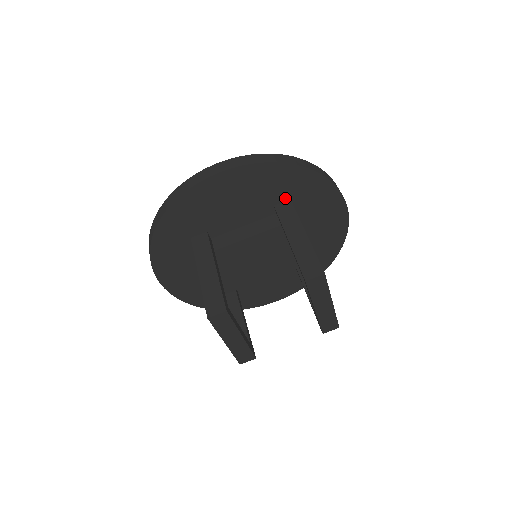
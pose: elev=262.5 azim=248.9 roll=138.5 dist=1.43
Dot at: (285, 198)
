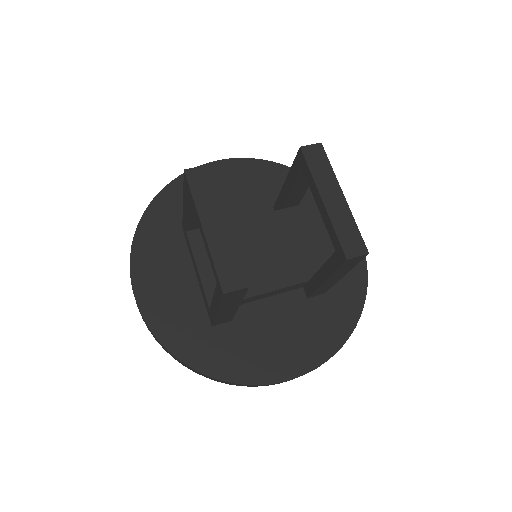
Dot at: occluded
